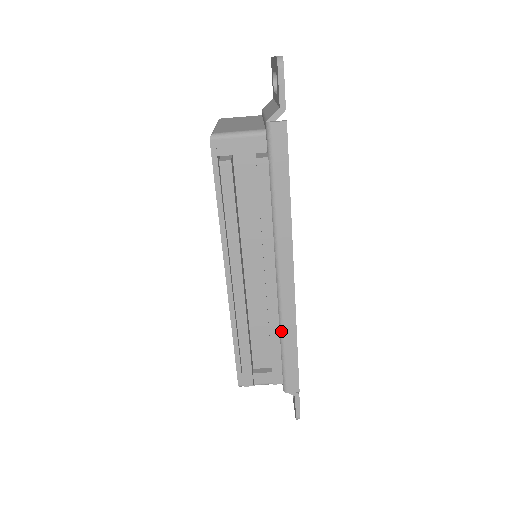
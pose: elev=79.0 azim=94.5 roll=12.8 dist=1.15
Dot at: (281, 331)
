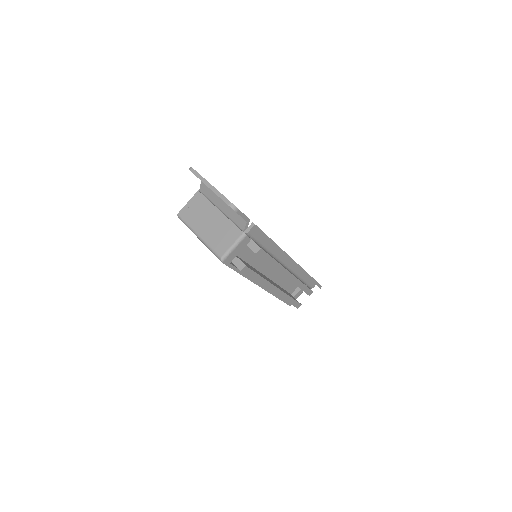
Dot at: (298, 277)
